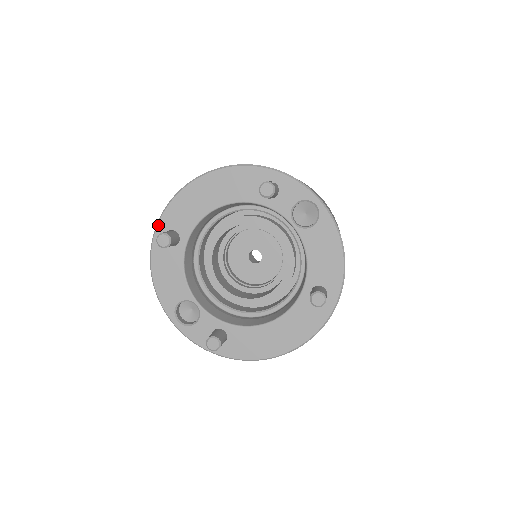
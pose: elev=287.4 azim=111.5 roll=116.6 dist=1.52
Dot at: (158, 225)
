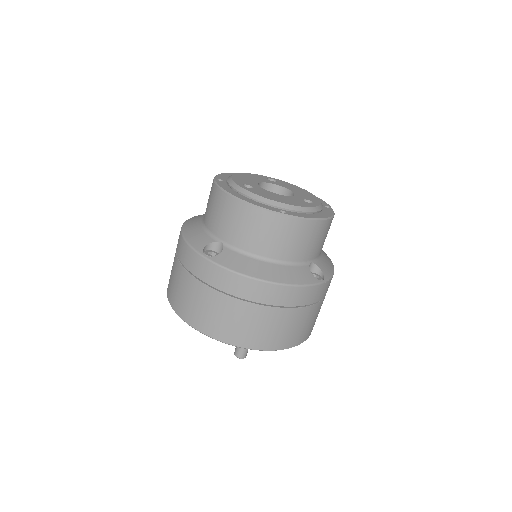
Dot at: occluded
